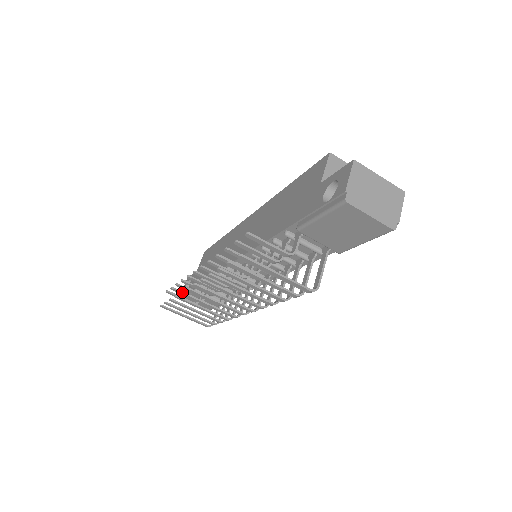
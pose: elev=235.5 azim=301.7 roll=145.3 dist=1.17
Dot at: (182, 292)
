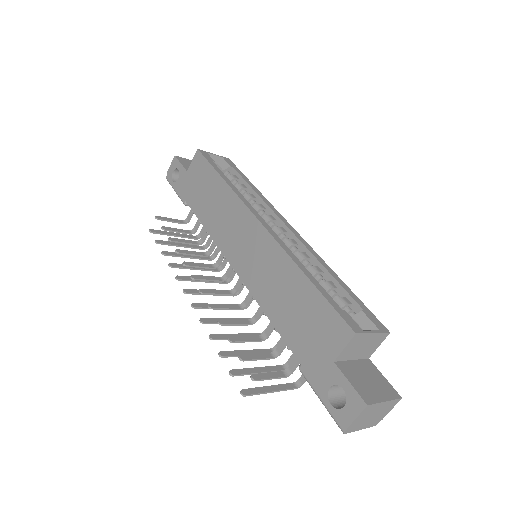
Dot at: (178, 279)
